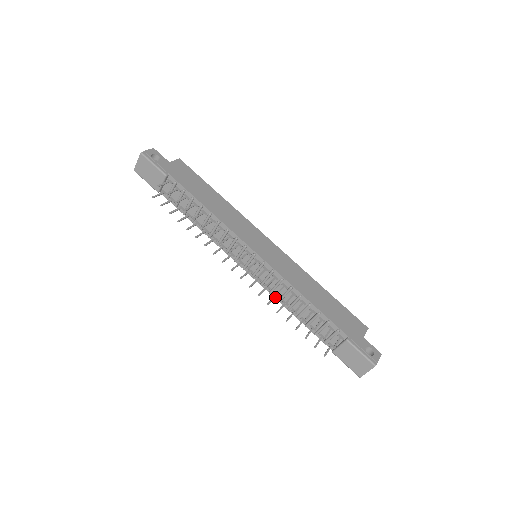
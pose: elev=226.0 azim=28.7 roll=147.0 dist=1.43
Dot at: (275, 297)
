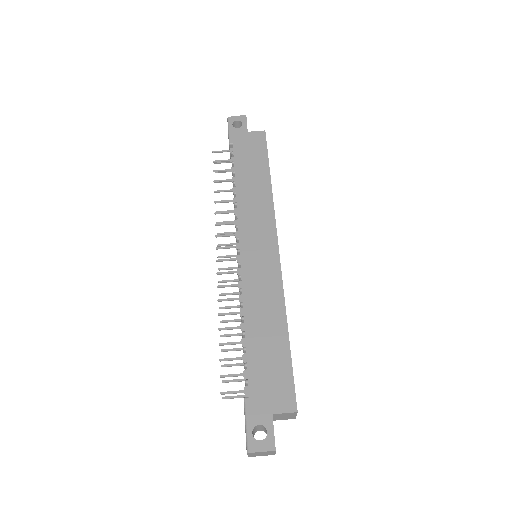
Dot at: occluded
